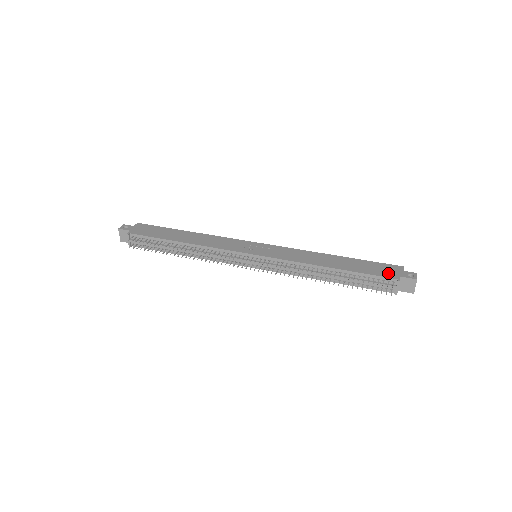
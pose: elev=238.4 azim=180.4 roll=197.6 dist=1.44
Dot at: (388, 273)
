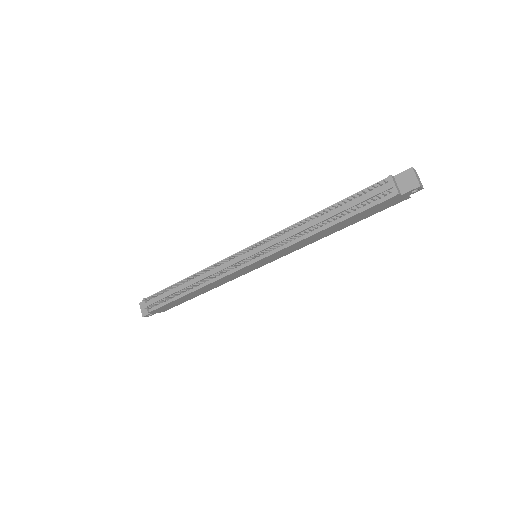
Dot at: occluded
